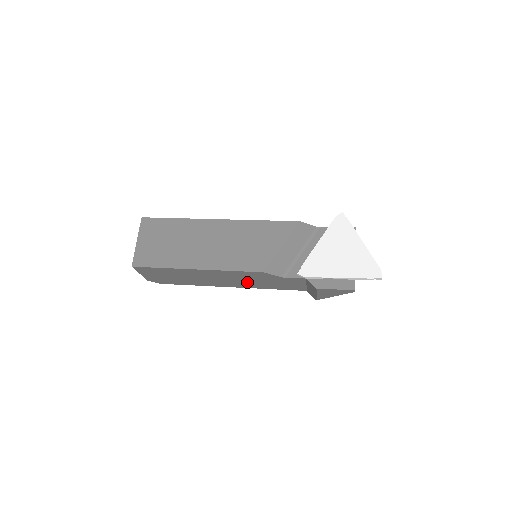
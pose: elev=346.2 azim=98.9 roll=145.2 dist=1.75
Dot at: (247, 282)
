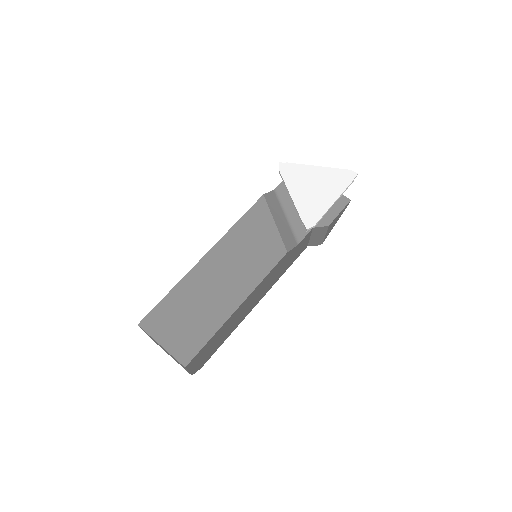
Dot at: (271, 282)
